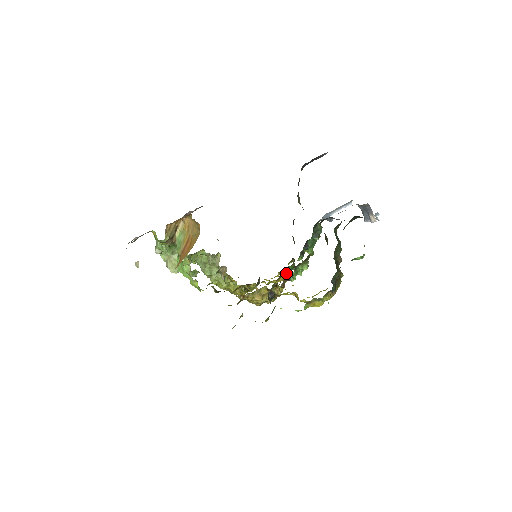
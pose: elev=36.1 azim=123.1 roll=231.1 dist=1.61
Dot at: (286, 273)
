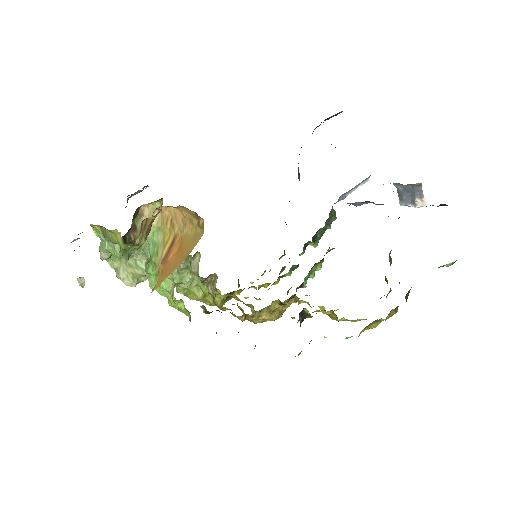
Dot at: (286, 274)
